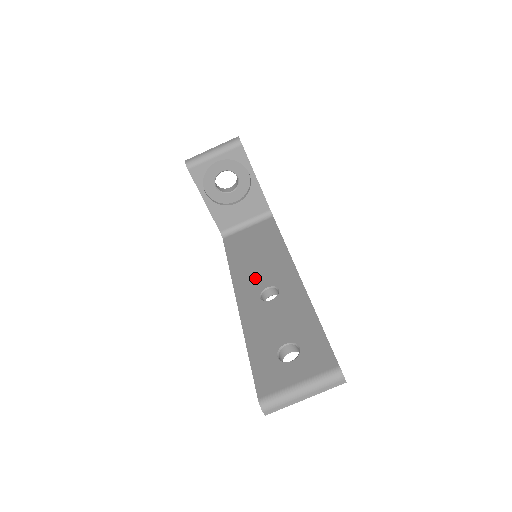
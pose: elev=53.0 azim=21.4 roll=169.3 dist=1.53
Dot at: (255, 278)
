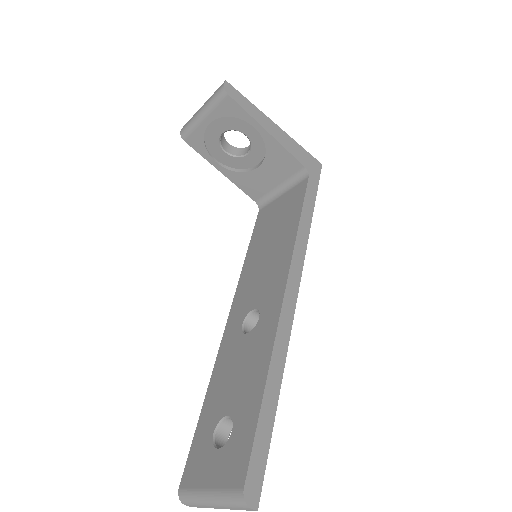
Dot at: (252, 289)
